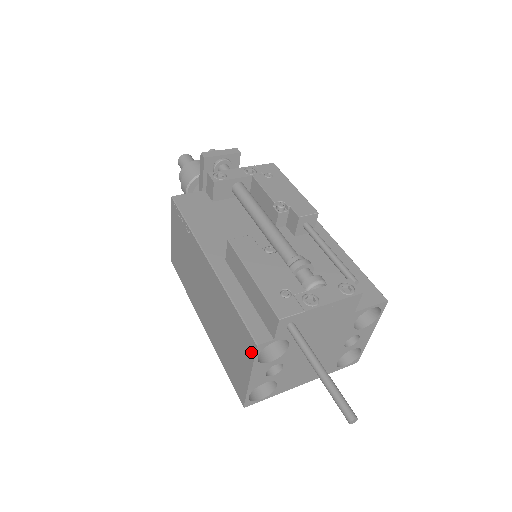
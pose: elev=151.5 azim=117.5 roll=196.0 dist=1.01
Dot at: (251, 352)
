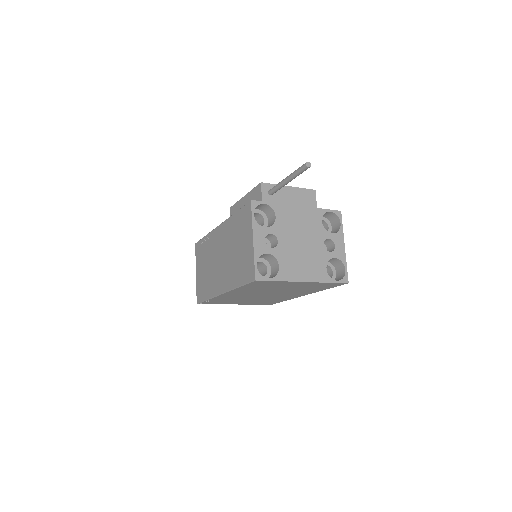
Dot at: (249, 214)
